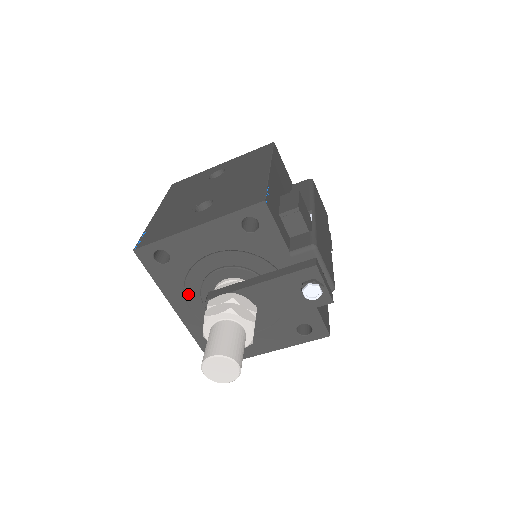
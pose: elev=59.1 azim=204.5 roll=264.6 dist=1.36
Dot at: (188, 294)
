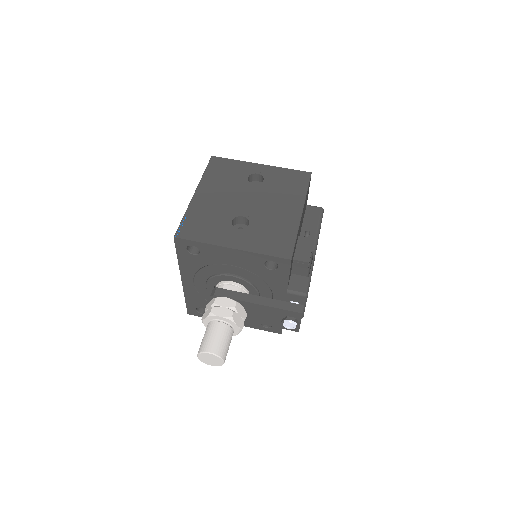
Dot at: (198, 275)
